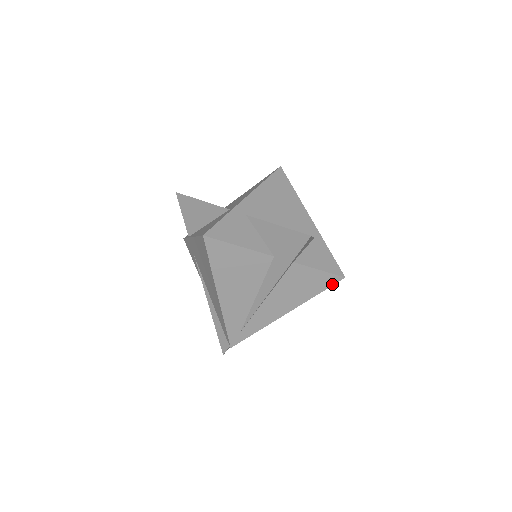
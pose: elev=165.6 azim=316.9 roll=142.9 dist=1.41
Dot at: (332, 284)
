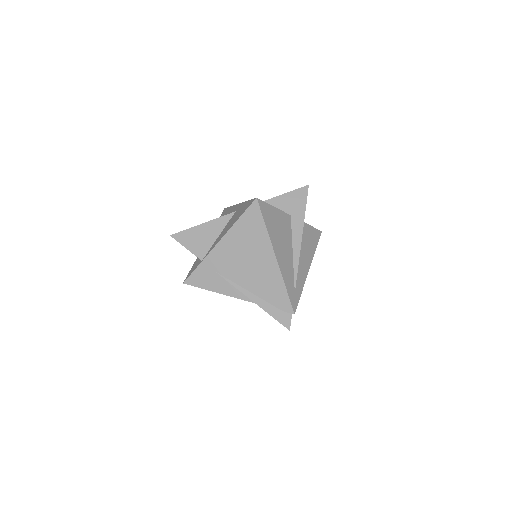
Dot at: (319, 238)
